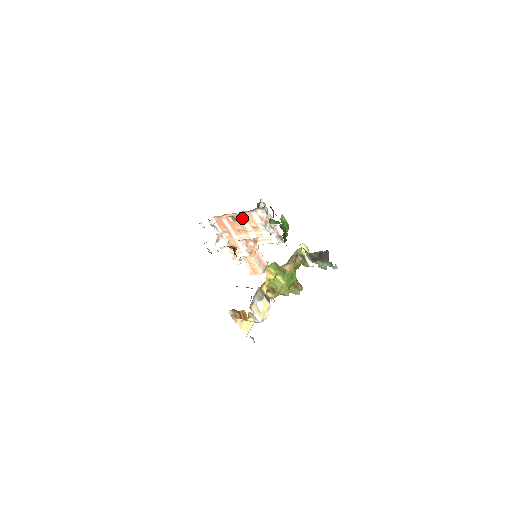
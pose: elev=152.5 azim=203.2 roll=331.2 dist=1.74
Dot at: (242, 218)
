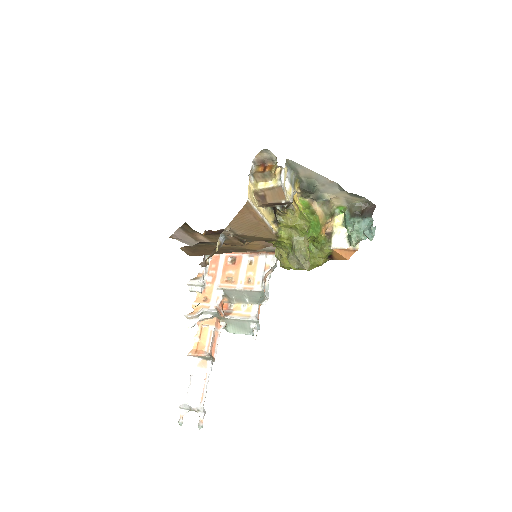
Dot at: (244, 262)
